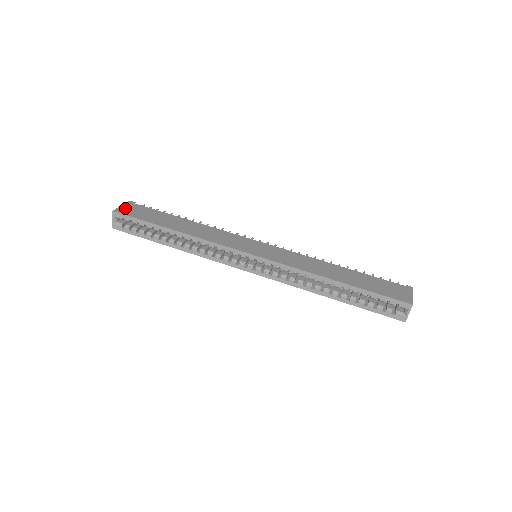
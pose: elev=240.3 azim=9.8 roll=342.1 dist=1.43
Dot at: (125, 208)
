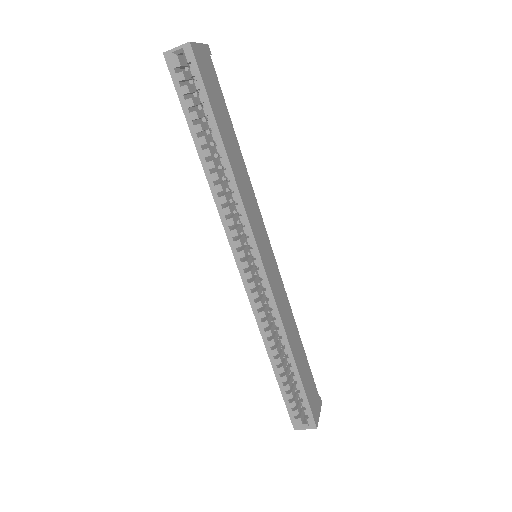
Dot at: (201, 53)
